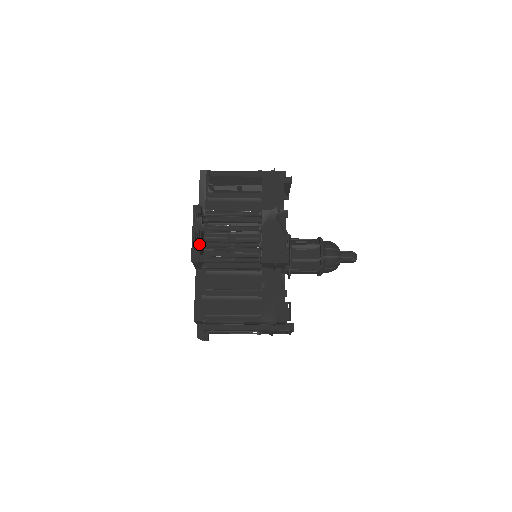
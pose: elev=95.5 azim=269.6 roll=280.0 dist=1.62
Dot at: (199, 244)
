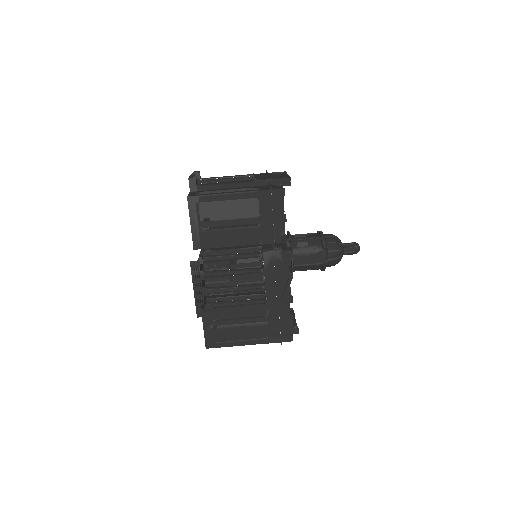
Dot at: (201, 293)
